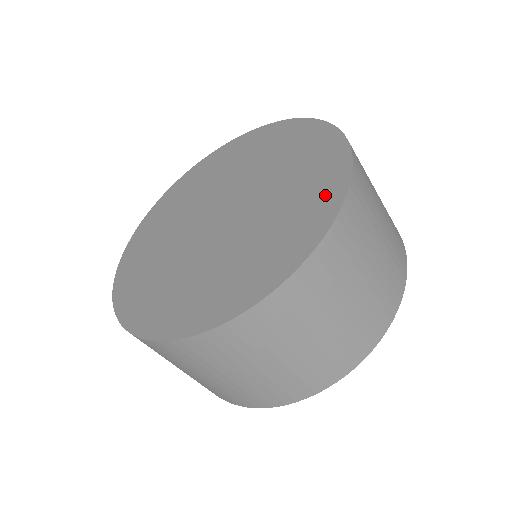
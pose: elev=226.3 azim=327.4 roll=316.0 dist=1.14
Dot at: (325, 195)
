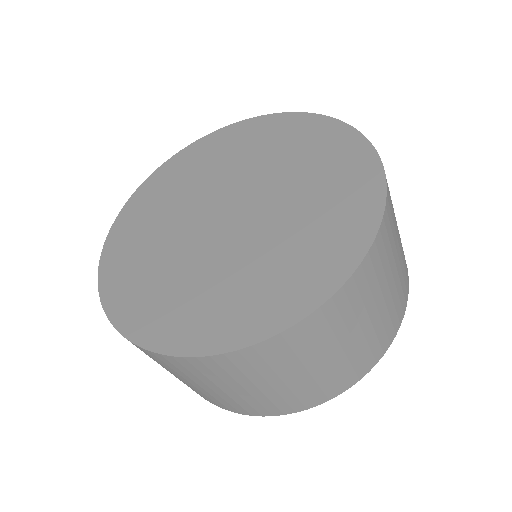
Dot at: (352, 157)
